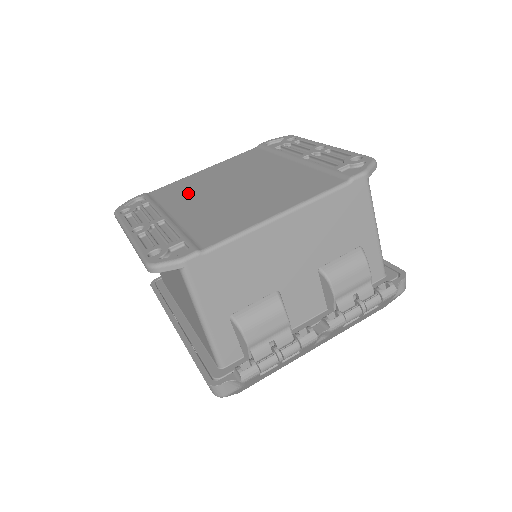
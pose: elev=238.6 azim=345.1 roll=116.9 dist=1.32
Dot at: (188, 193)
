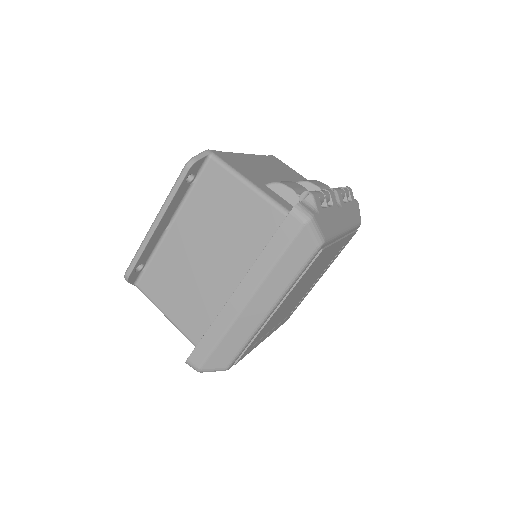
Dot at: occluded
